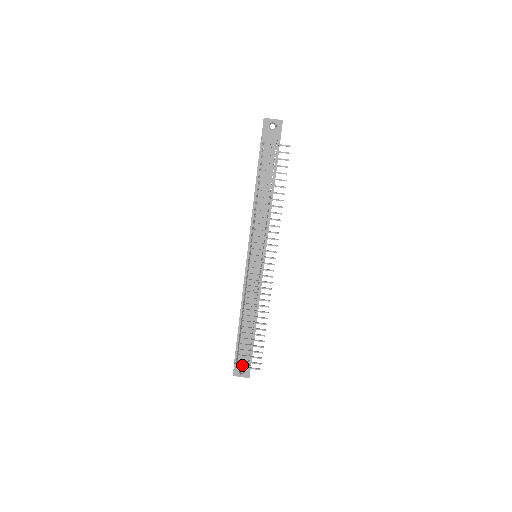
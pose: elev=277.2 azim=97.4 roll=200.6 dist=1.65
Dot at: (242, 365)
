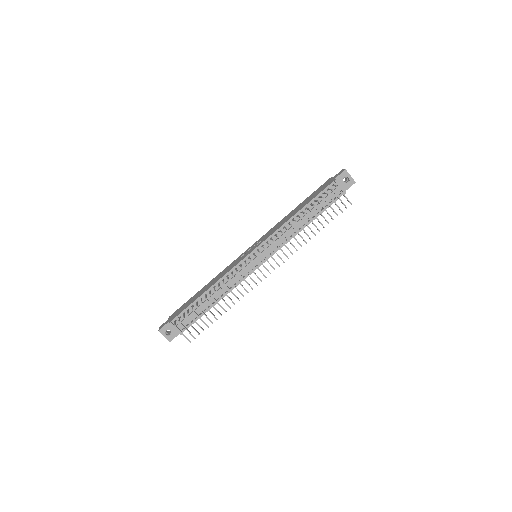
Dot at: (176, 328)
